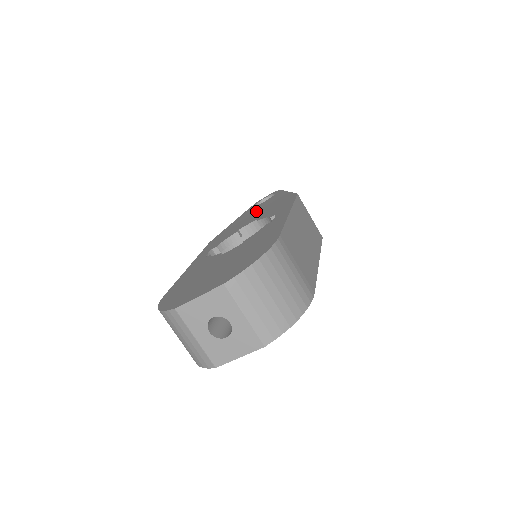
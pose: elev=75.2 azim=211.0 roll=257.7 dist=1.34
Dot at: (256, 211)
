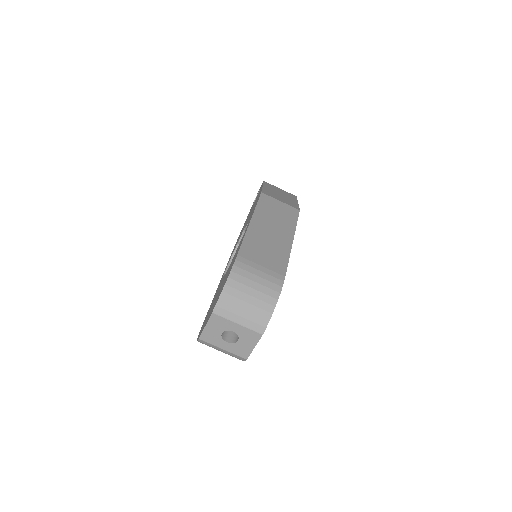
Dot at: (249, 214)
